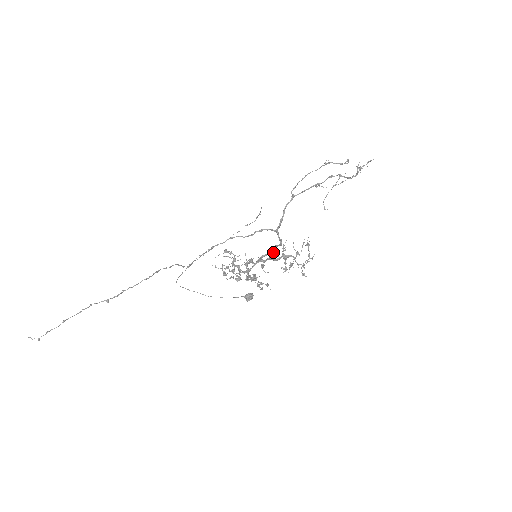
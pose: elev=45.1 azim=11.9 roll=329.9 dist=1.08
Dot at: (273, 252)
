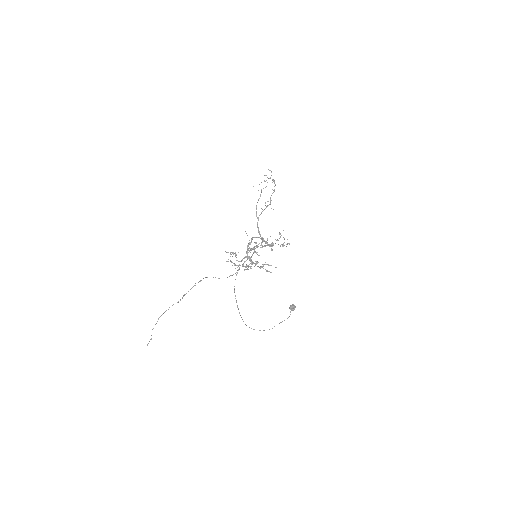
Dot at: (260, 245)
